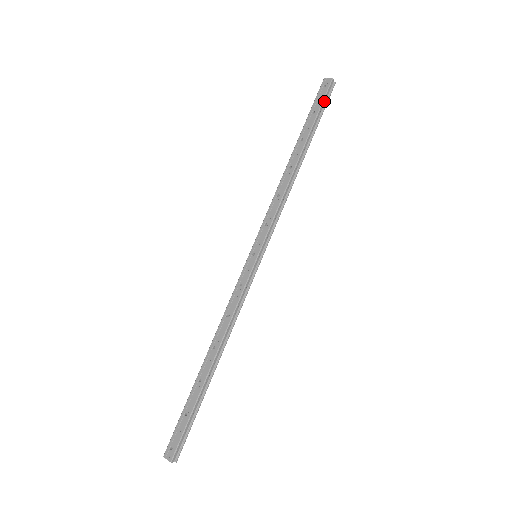
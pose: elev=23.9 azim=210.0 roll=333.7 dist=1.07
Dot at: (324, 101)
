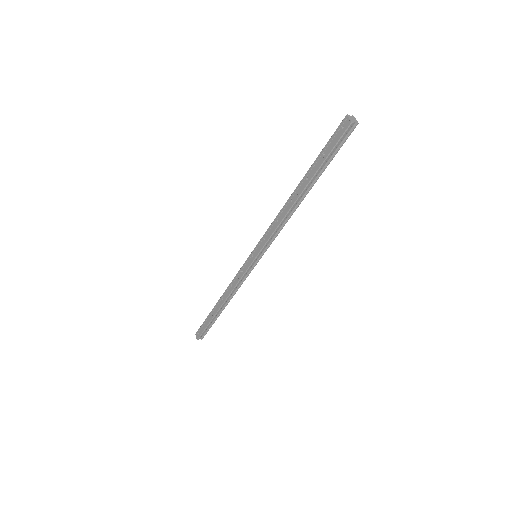
Dot at: (337, 146)
